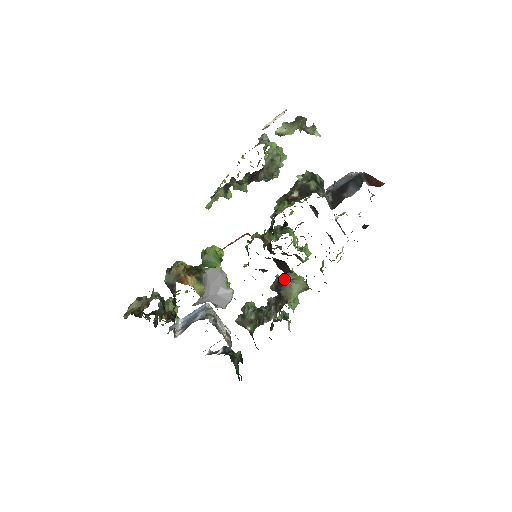
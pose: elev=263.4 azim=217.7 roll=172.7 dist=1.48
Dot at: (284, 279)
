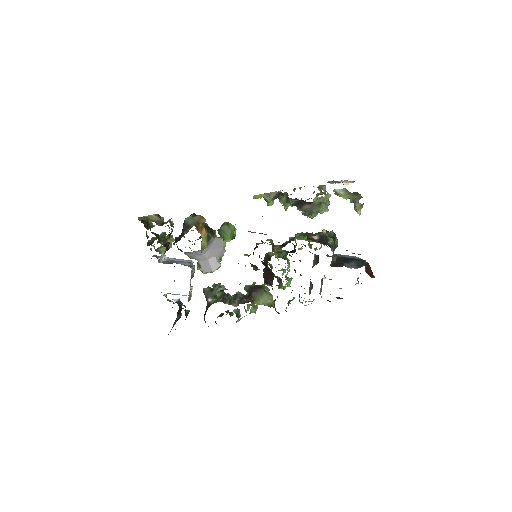
Dot at: (260, 287)
